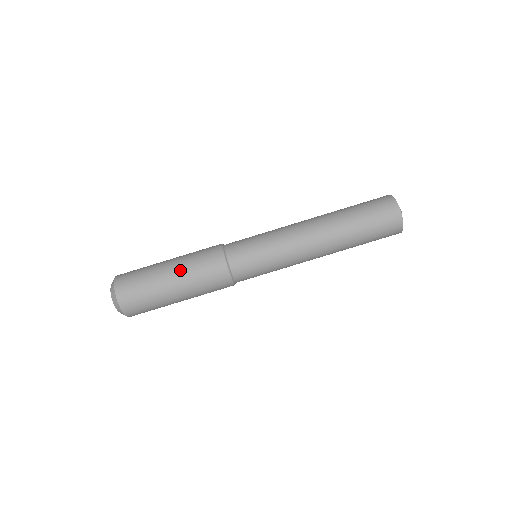
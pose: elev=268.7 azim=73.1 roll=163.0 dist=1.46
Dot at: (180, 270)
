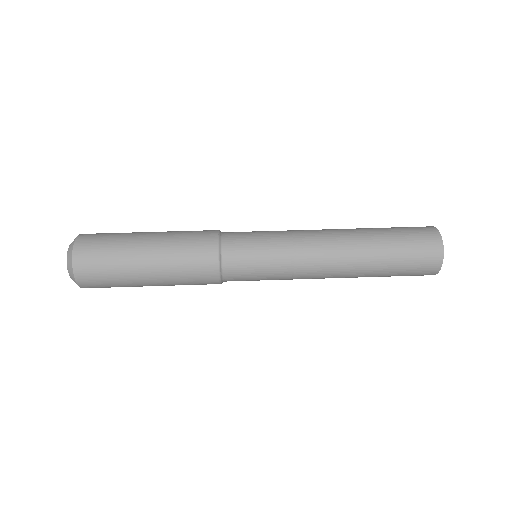
Dot at: occluded
